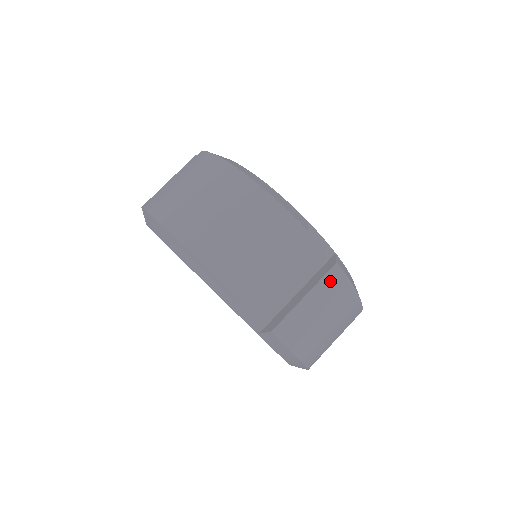
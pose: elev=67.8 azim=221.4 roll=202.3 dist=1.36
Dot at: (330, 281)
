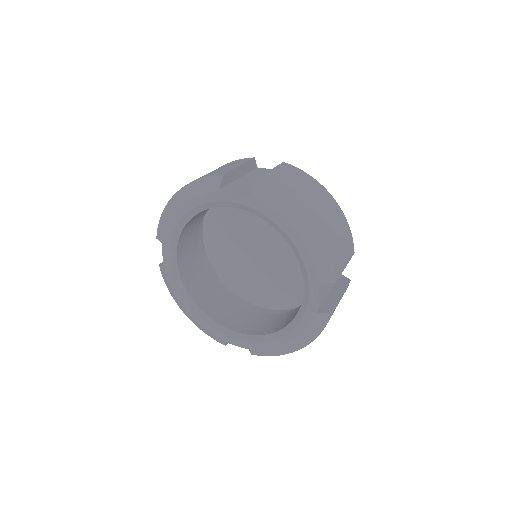
Dot at: (345, 290)
